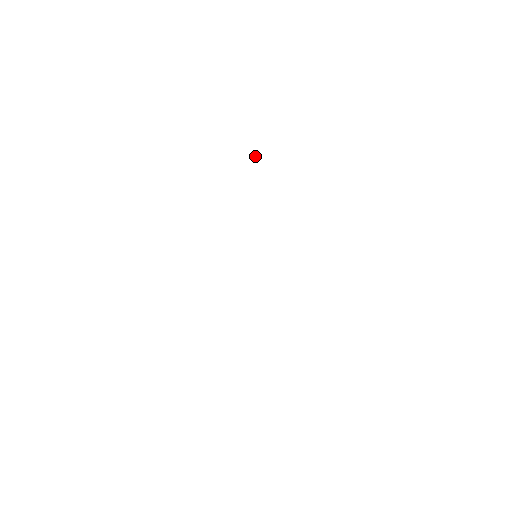
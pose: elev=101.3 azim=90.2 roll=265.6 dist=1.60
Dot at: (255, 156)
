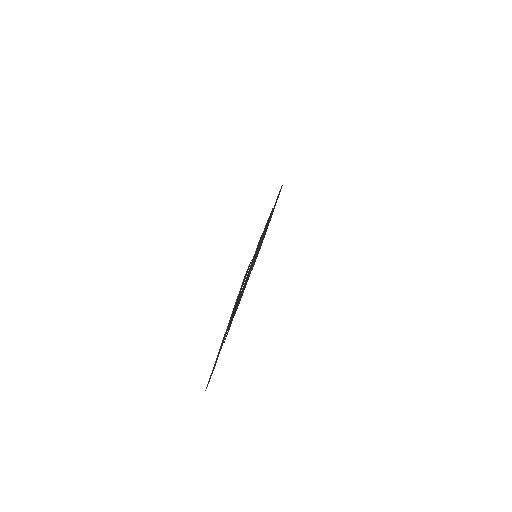
Dot at: occluded
